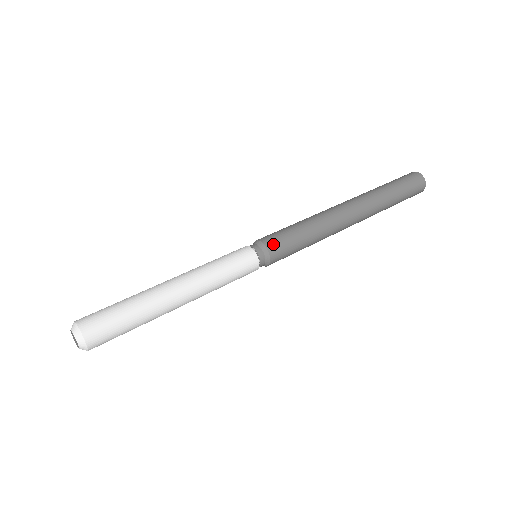
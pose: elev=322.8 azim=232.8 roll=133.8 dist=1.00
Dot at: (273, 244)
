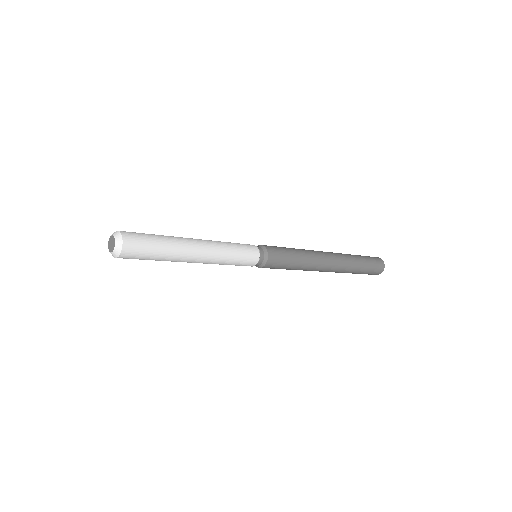
Dot at: occluded
